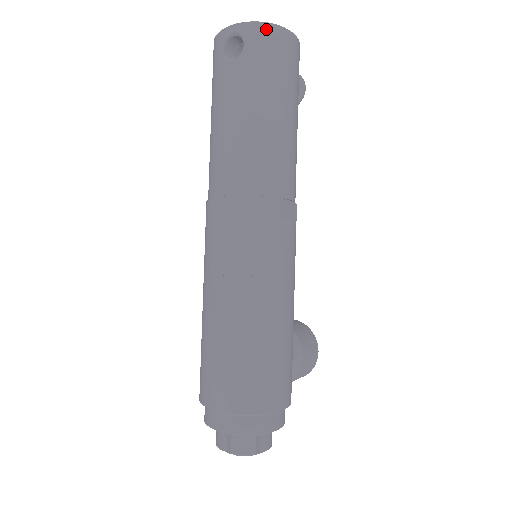
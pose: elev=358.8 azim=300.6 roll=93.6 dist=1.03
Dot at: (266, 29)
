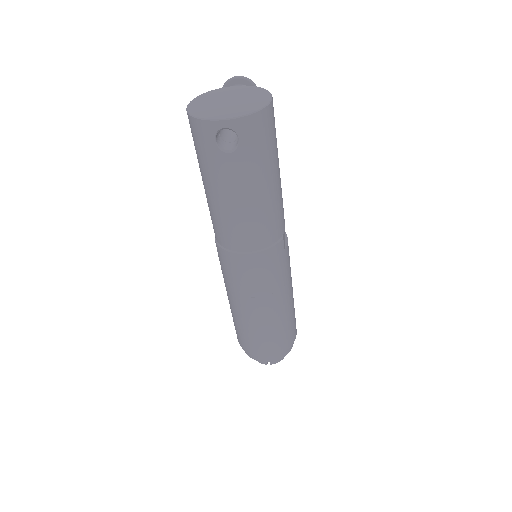
Dot at: (256, 119)
